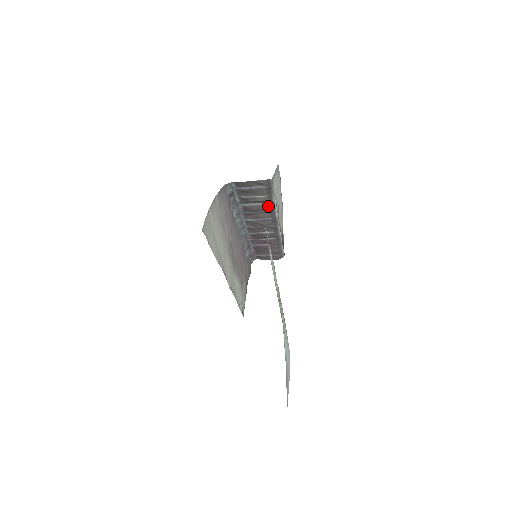
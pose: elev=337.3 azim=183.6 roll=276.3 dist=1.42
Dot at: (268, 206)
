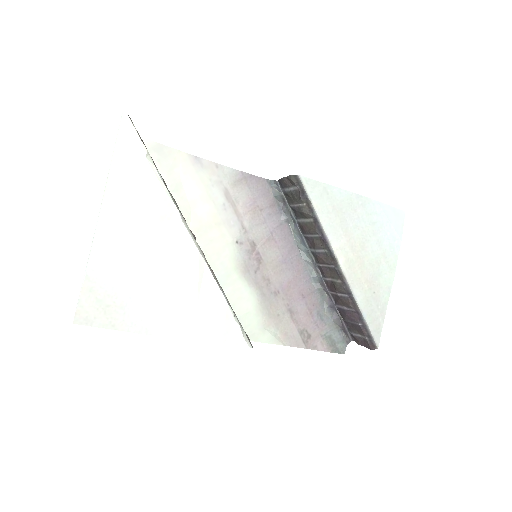
Dot at: (315, 225)
